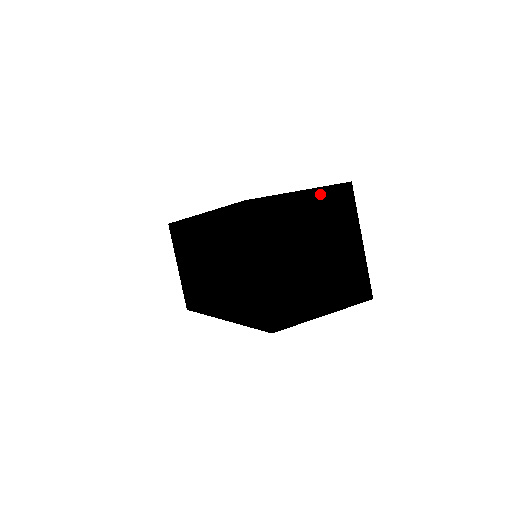
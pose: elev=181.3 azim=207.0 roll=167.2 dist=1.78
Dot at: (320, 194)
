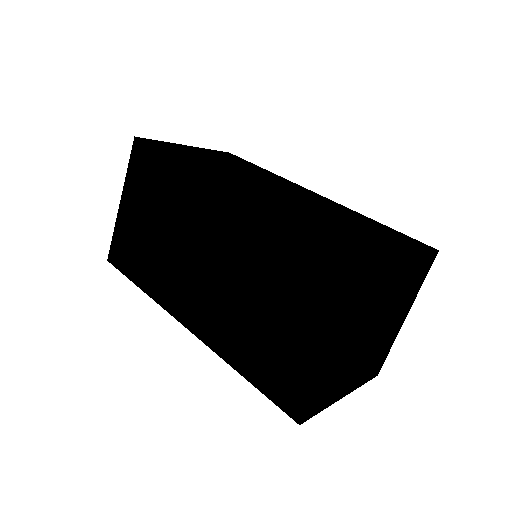
Dot at: (417, 262)
